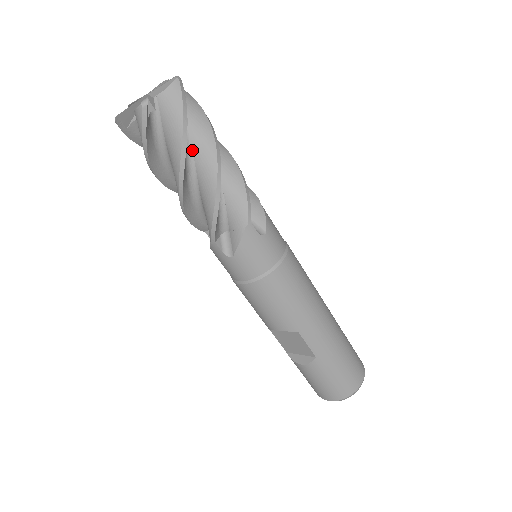
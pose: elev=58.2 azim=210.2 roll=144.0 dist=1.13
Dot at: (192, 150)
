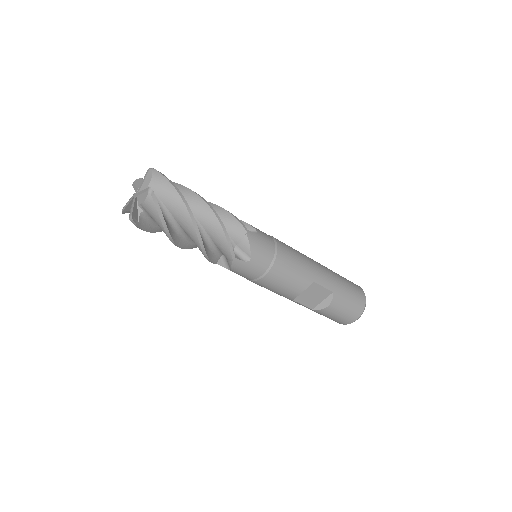
Dot at: occluded
